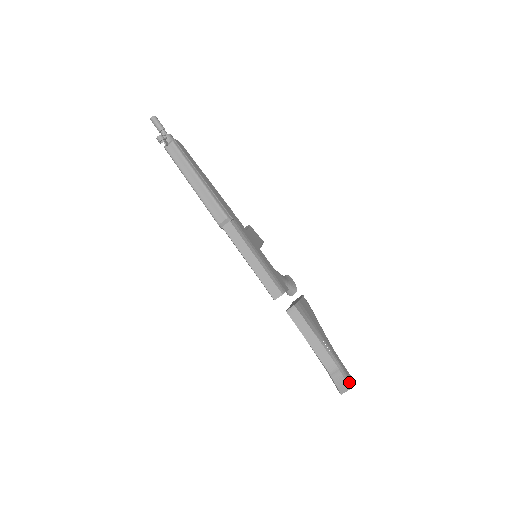
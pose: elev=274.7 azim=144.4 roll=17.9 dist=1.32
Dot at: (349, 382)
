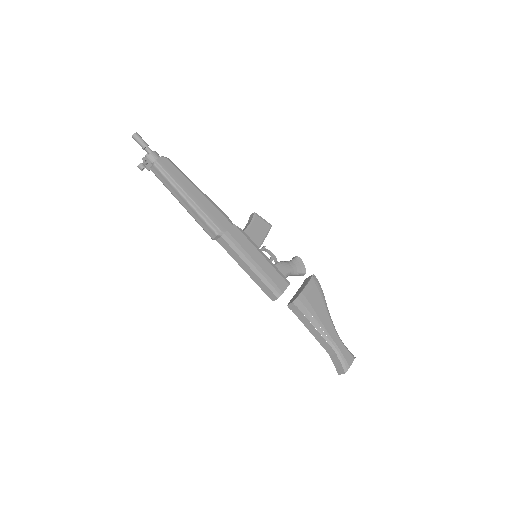
Dot at: (345, 366)
